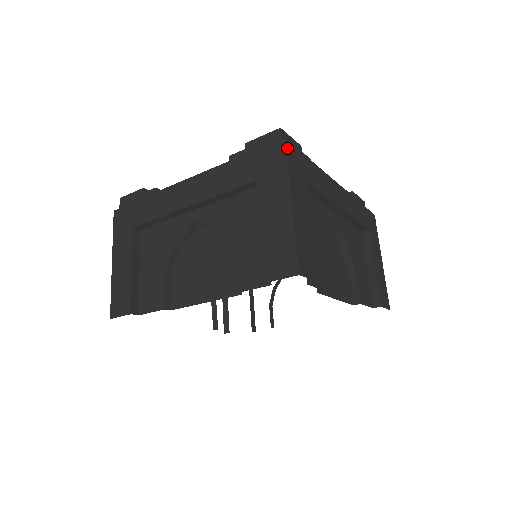
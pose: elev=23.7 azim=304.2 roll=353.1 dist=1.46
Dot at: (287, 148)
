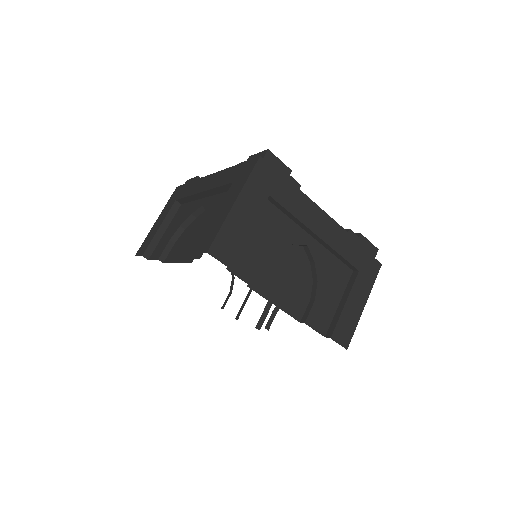
Dot at: (257, 163)
